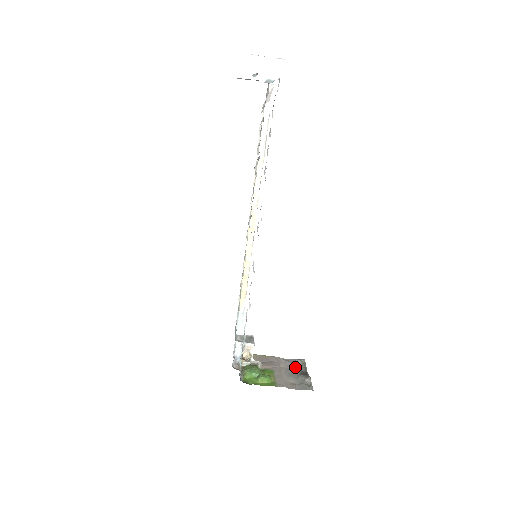
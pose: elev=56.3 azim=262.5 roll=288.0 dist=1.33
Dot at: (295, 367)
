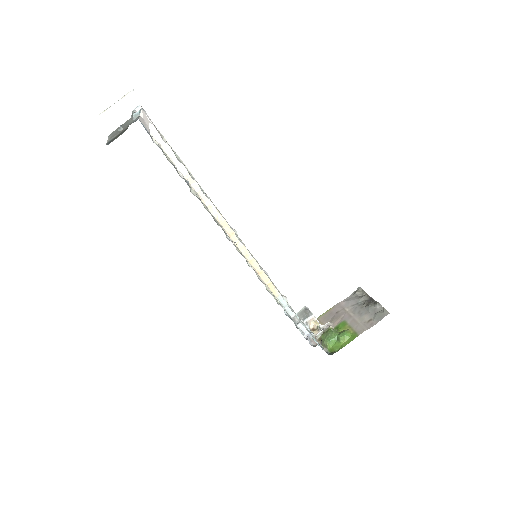
Dot at: (358, 302)
